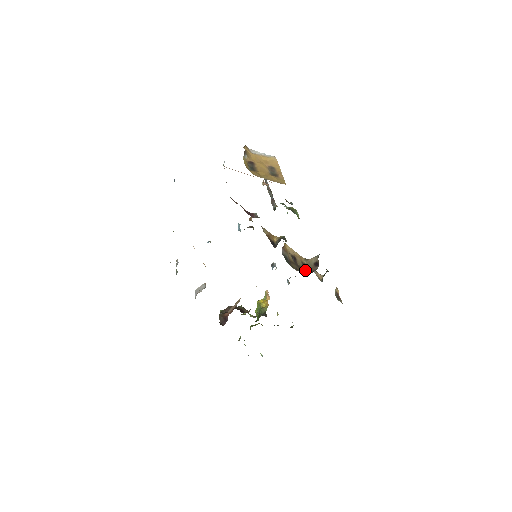
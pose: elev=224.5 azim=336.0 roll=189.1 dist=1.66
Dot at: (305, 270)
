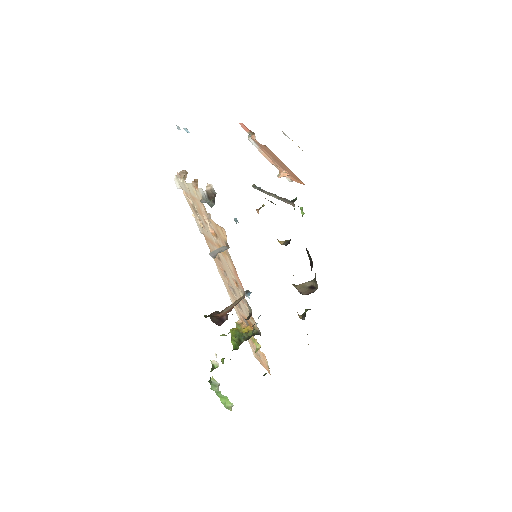
Dot at: (299, 292)
